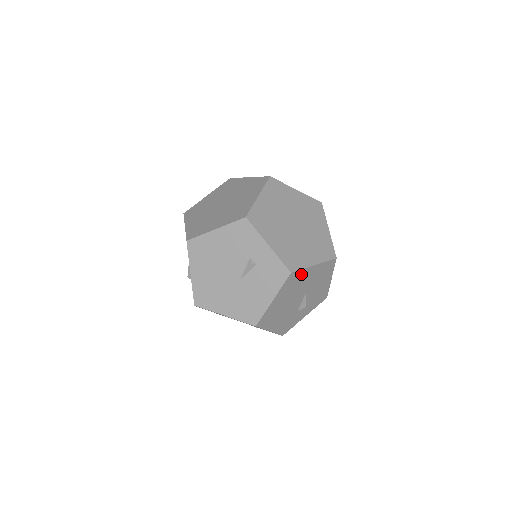
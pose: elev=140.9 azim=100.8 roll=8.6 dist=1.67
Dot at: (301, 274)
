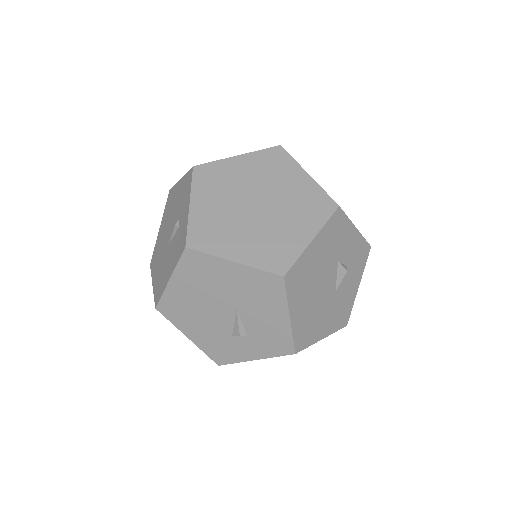
Dot at: (210, 263)
